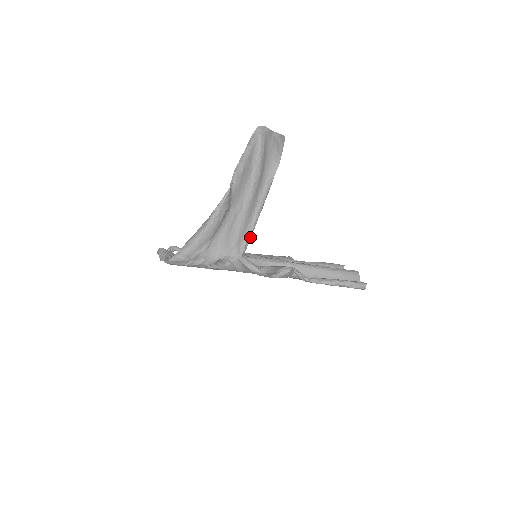
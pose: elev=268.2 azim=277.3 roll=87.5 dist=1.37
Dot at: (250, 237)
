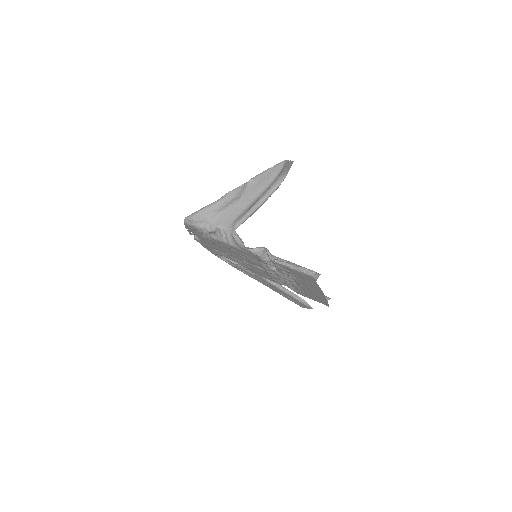
Dot at: (245, 219)
